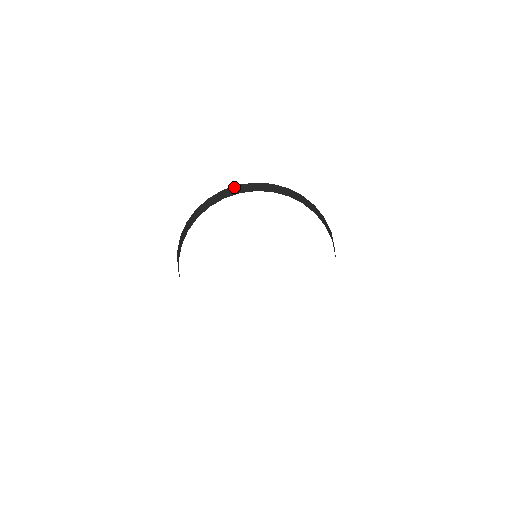
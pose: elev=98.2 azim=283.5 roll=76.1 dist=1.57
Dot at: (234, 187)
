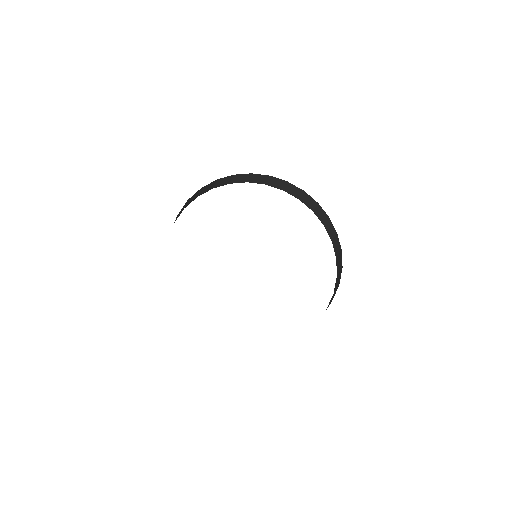
Dot at: (282, 181)
